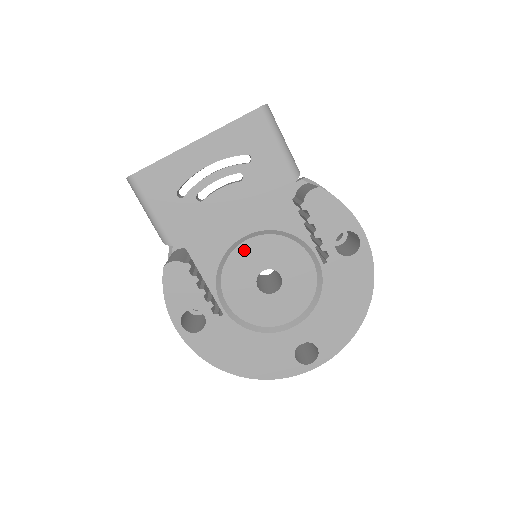
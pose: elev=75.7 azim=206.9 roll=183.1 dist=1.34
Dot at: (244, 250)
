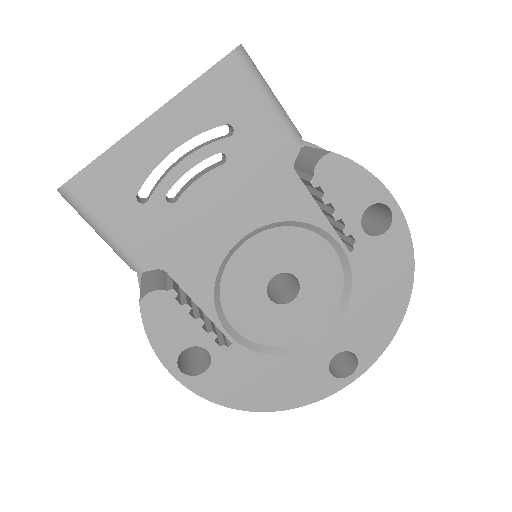
Dot at: (244, 255)
